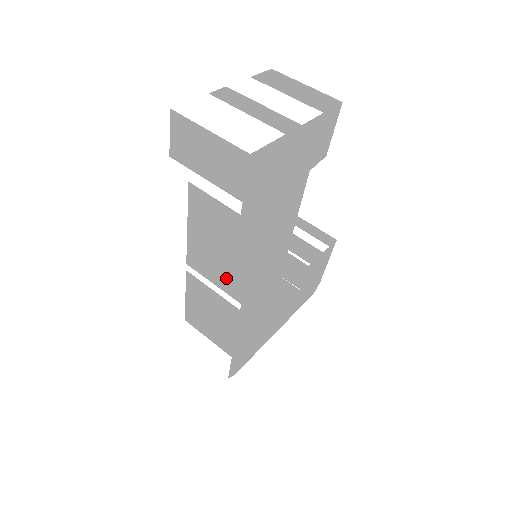
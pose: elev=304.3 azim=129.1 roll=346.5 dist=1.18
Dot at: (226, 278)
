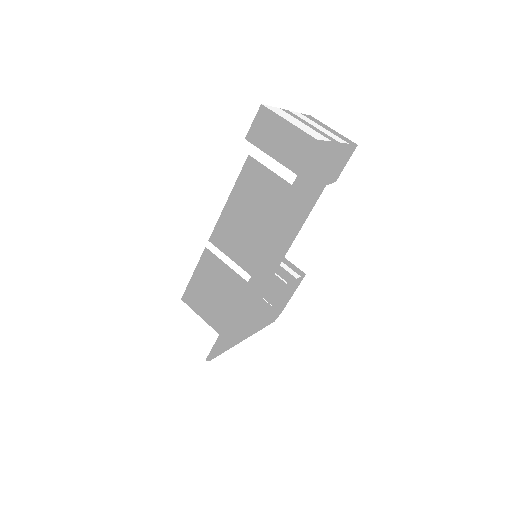
Dot at: (245, 252)
